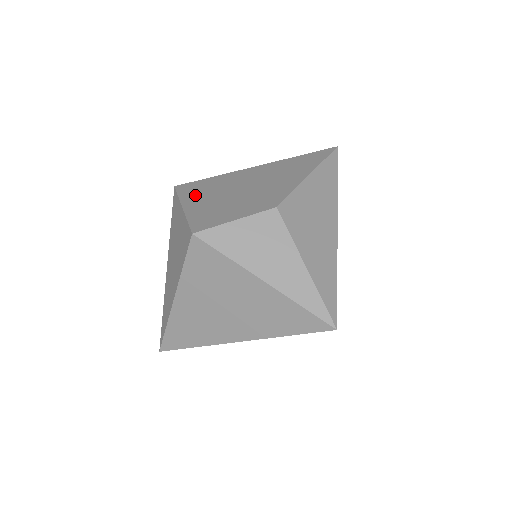
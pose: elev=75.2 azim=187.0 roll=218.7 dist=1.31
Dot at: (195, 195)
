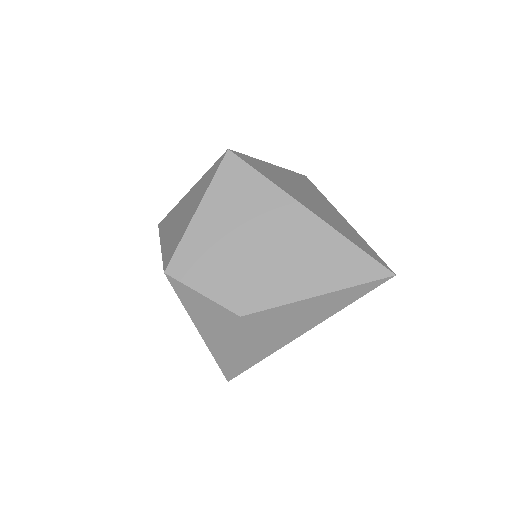
Dot at: (222, 200)
